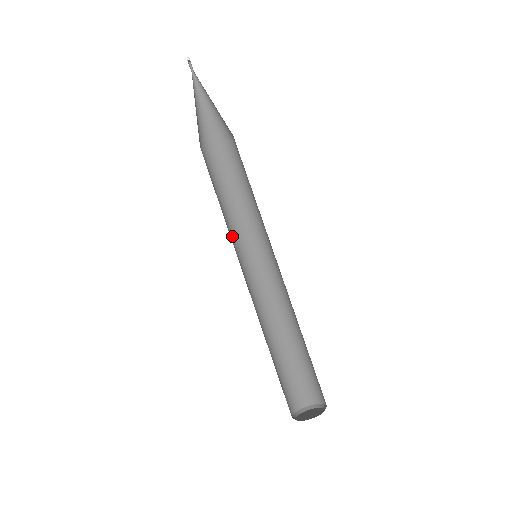
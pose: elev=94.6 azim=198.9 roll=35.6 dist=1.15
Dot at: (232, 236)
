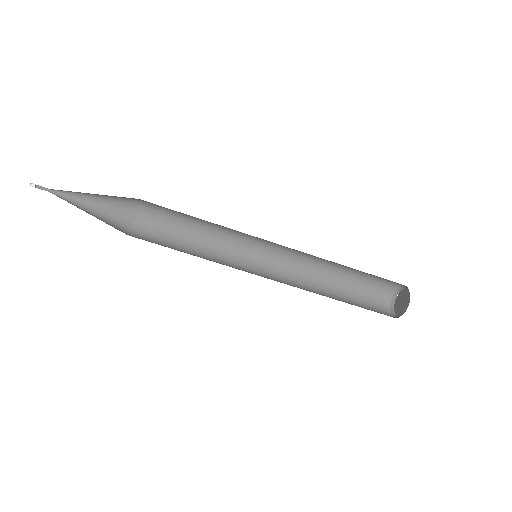
Dot at: occluded
